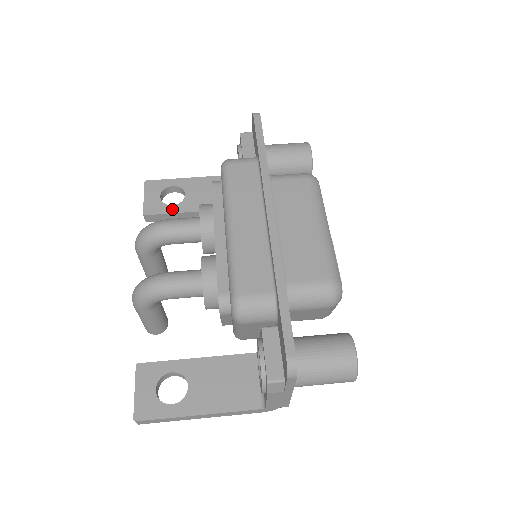
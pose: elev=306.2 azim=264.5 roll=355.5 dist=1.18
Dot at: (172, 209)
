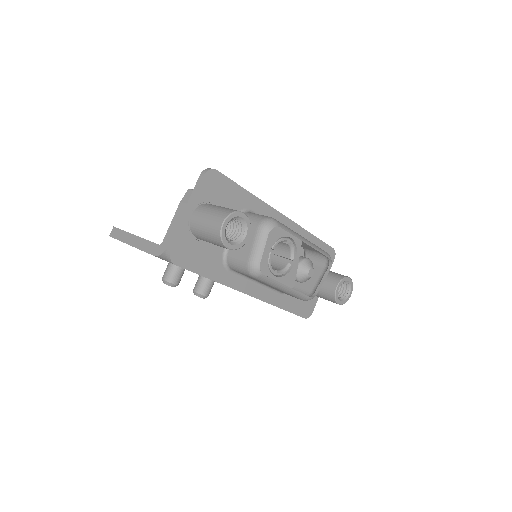
Dot at: occluded
